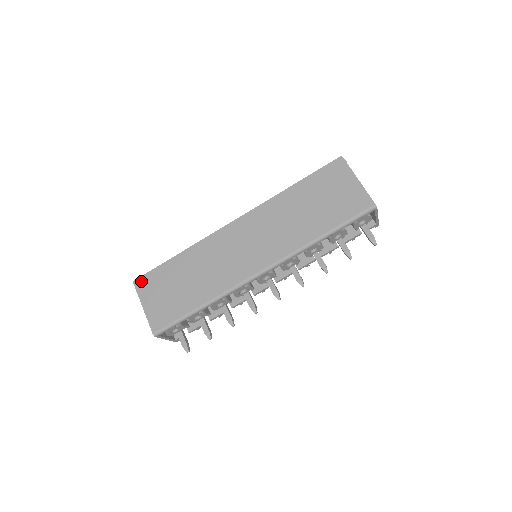
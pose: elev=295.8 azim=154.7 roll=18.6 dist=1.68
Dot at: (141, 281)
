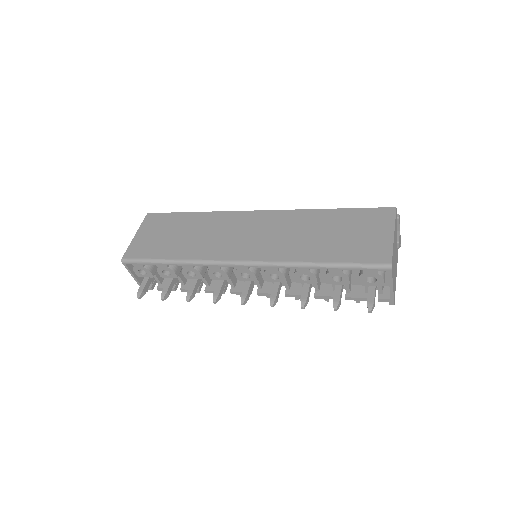
Dot at: (153, 216)
